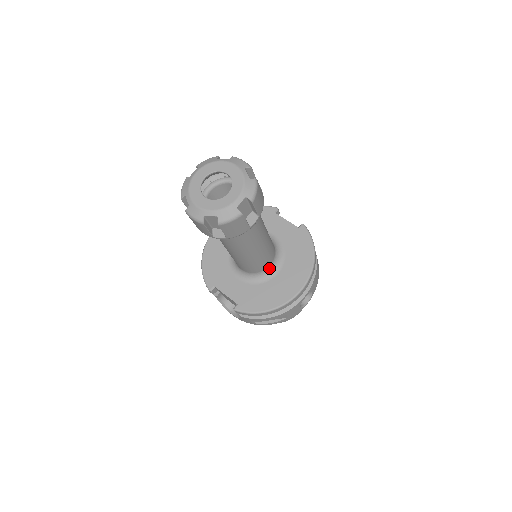
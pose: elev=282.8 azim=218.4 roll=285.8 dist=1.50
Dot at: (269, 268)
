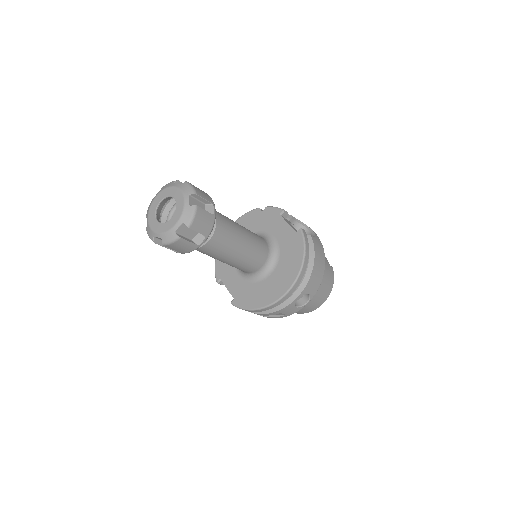
Dot at: (261, 270)
